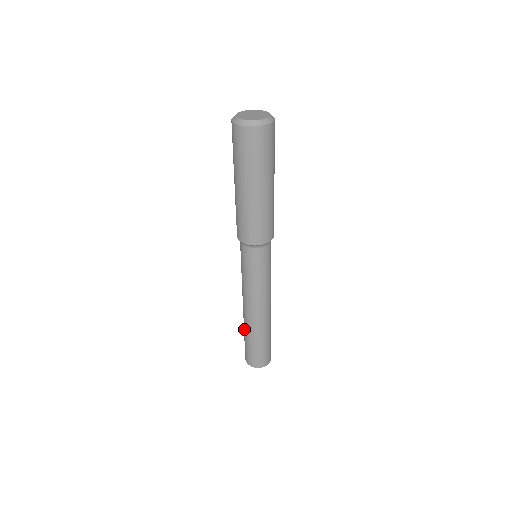
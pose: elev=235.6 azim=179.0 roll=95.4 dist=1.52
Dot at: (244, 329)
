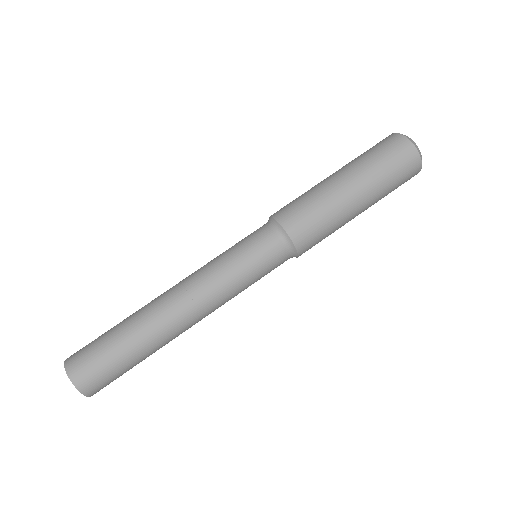
Dot at: occluded
